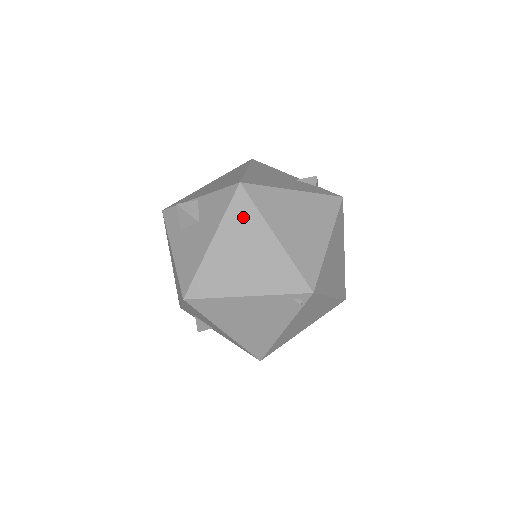
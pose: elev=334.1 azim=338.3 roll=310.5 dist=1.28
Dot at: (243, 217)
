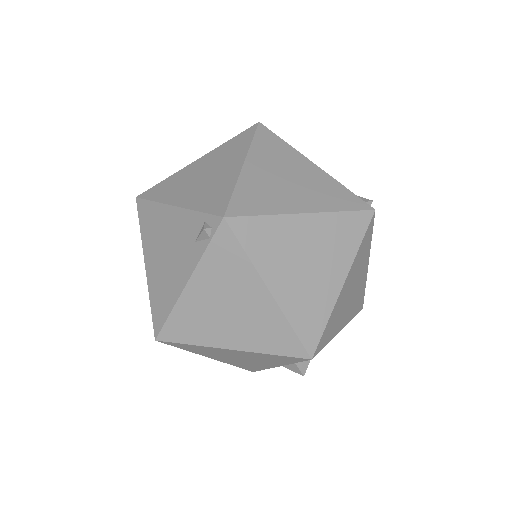
Dot at: (236, 145)
